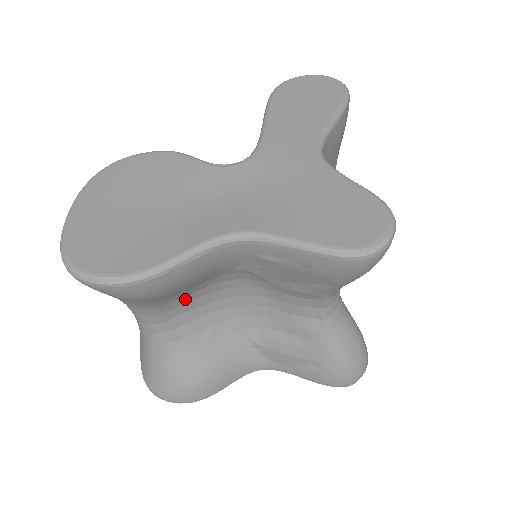
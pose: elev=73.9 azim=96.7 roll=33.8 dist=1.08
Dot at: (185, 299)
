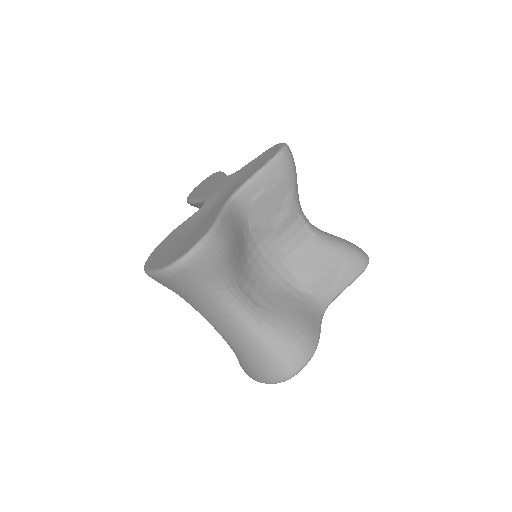
Dot at: (244, 274)
